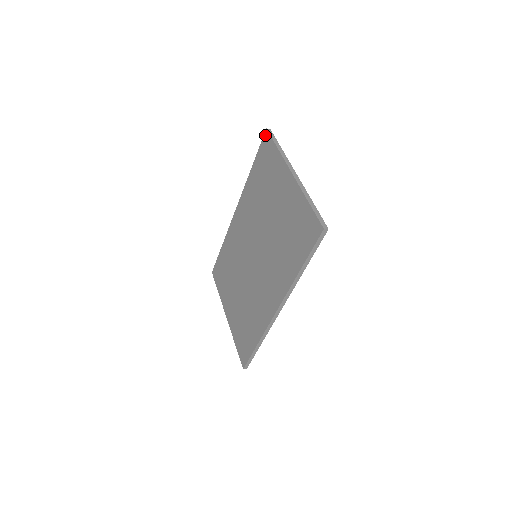
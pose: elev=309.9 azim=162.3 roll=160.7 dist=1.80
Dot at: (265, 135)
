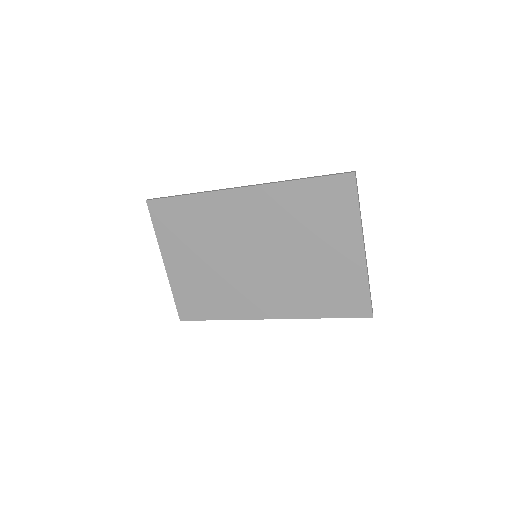
Dot at: (349, 176)
